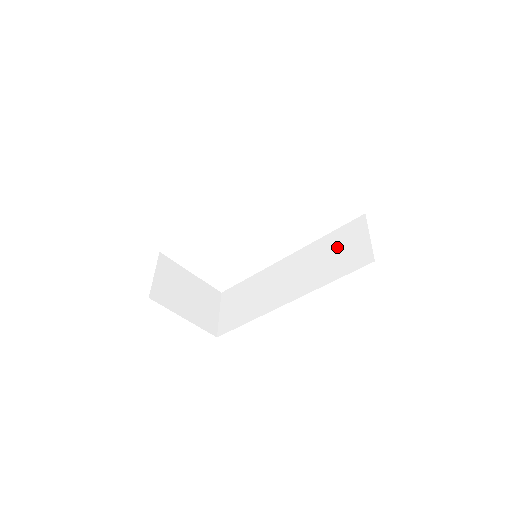
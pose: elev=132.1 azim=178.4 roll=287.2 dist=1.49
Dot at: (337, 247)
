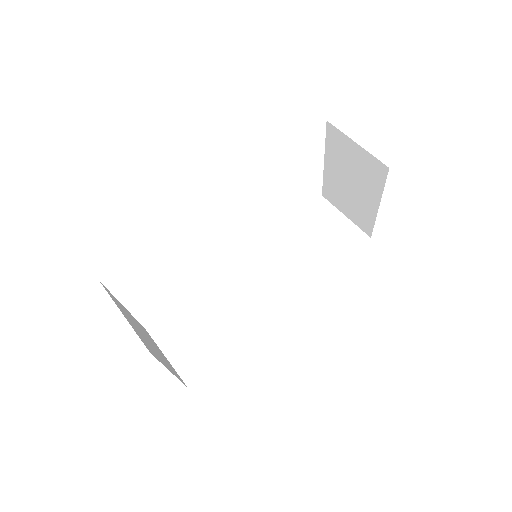
Dot at: (311, 233)
